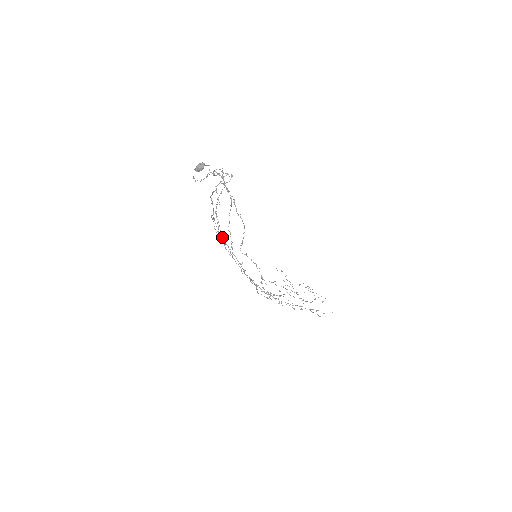
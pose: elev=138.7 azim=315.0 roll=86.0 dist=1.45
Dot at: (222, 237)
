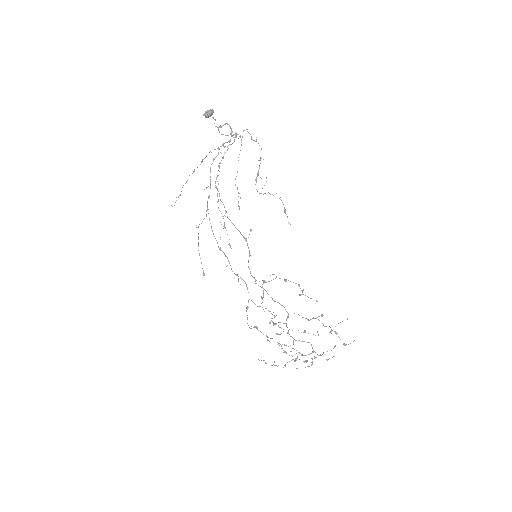
Dot at: occluded
